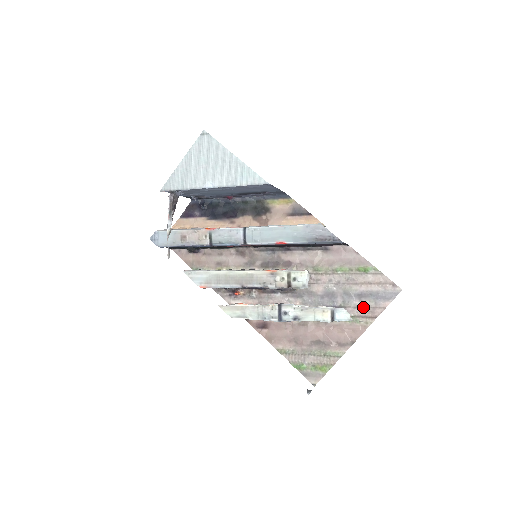
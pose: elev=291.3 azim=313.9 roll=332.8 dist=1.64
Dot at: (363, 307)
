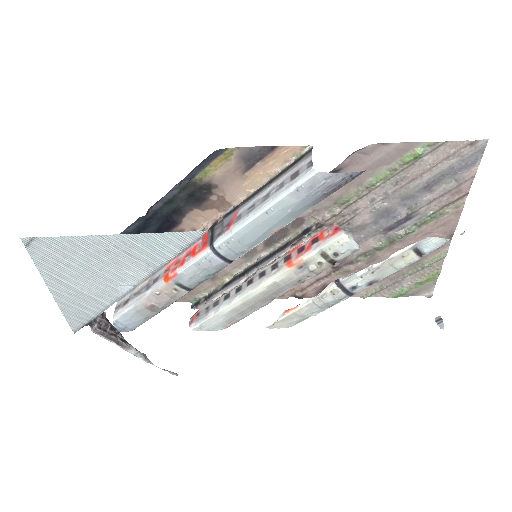
Dot at: (441, 196)
